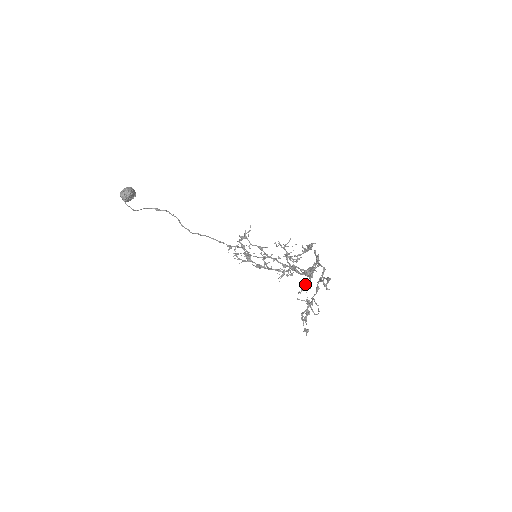
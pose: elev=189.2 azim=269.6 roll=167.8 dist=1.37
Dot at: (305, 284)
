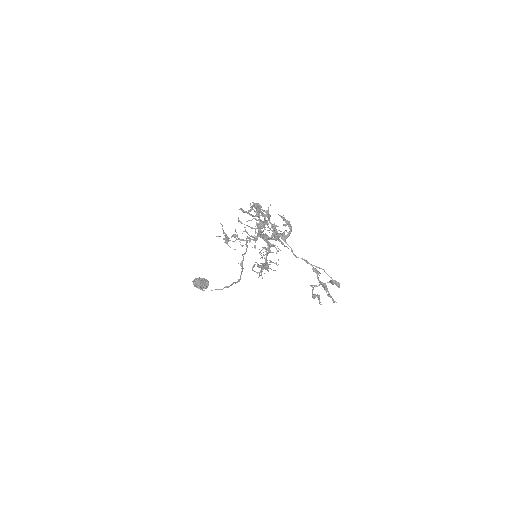
Dot at: (263, 237)
